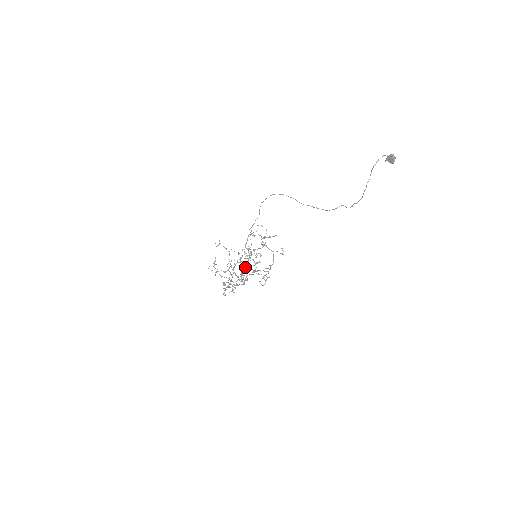
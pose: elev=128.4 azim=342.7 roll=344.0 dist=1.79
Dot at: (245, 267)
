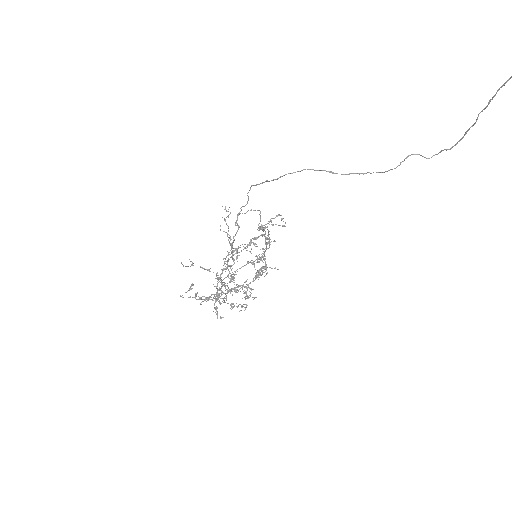
Dot at: (232, 265)
